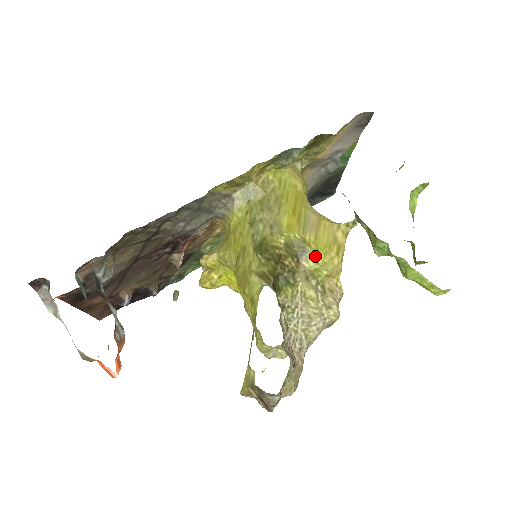
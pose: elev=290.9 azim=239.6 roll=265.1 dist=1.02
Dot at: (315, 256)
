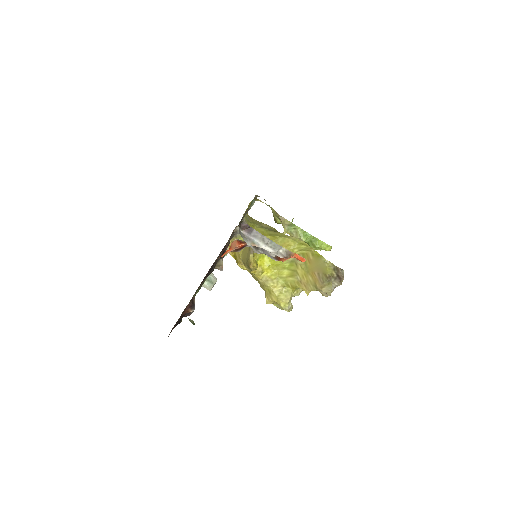
Dot at: occluded
